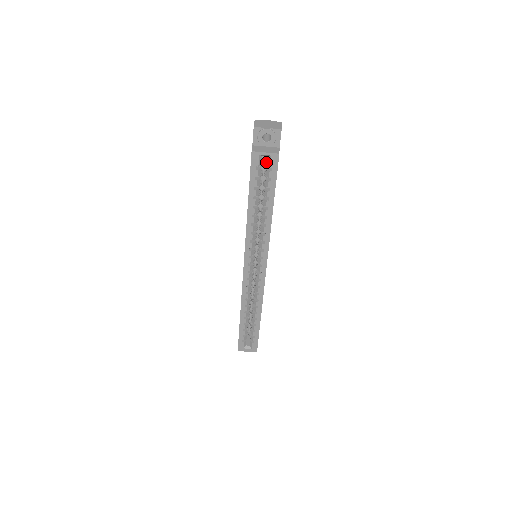
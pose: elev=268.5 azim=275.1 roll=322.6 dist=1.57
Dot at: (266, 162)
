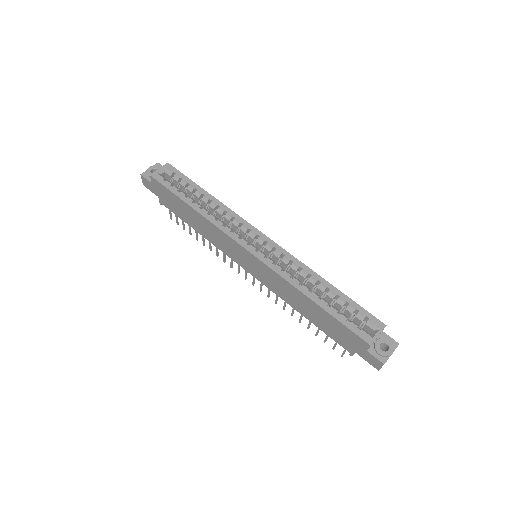
Dot at: occluded
